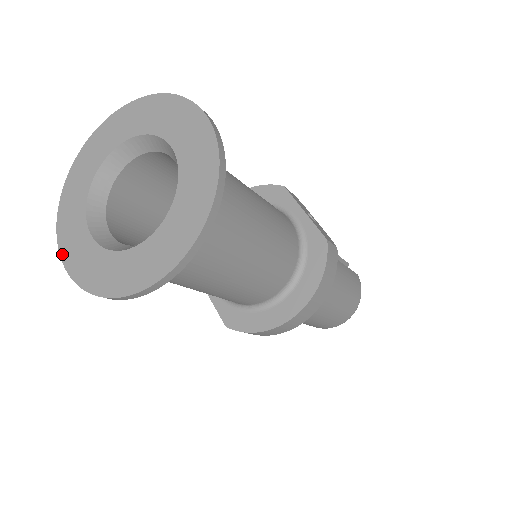
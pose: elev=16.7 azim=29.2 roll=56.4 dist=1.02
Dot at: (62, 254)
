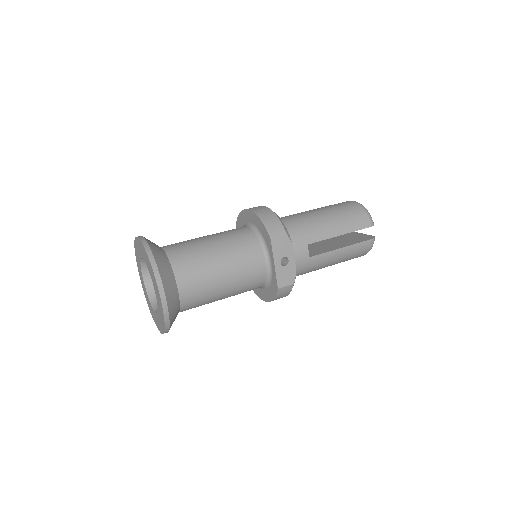
Dot at: (139, 272)
